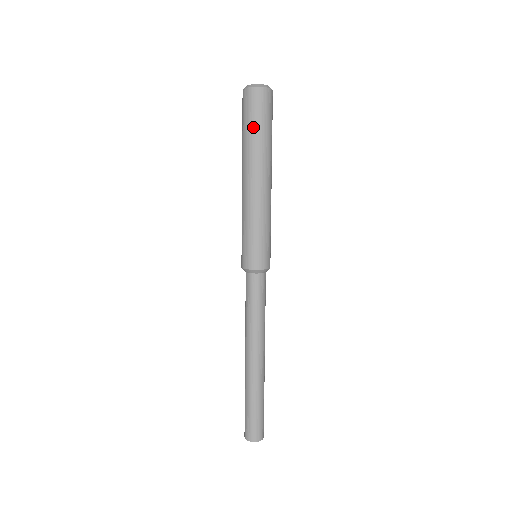
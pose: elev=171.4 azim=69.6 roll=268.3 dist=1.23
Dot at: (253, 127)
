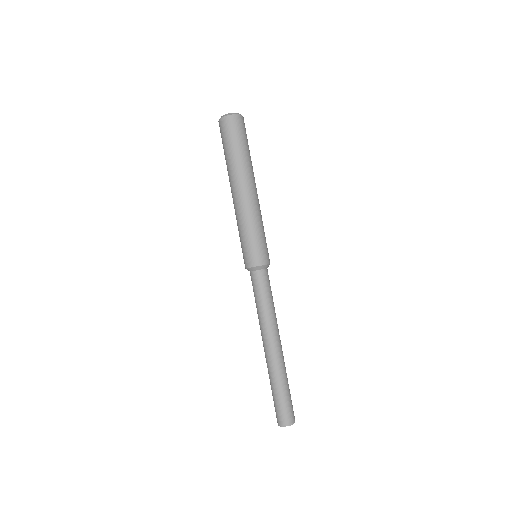
Dot at: (240, 146)
